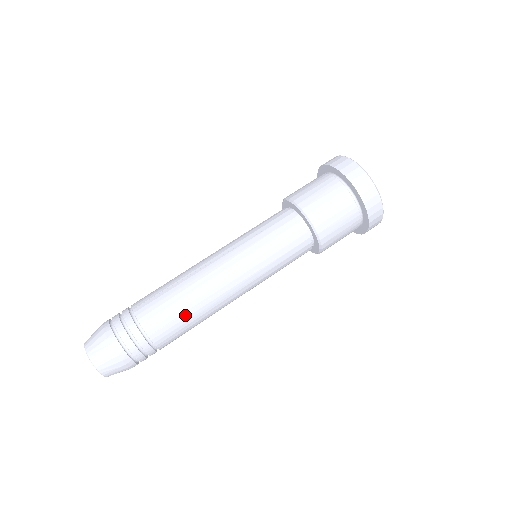
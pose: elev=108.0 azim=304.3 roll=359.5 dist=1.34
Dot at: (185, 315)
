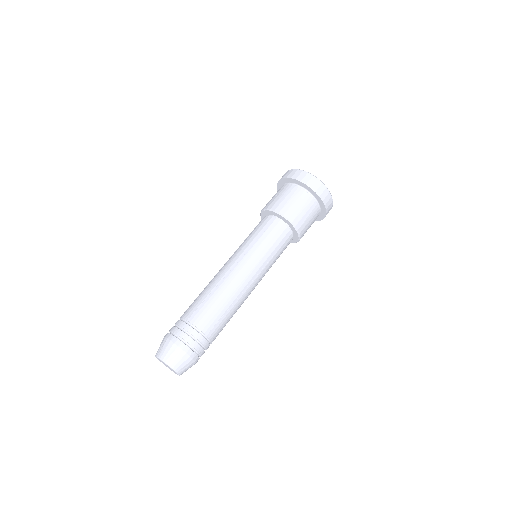
Dot at: (226, 313)
